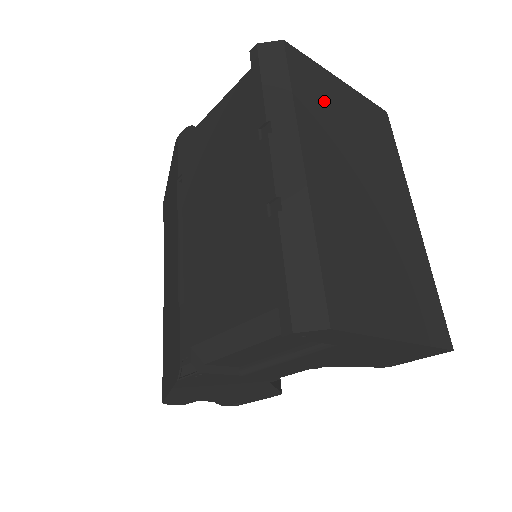
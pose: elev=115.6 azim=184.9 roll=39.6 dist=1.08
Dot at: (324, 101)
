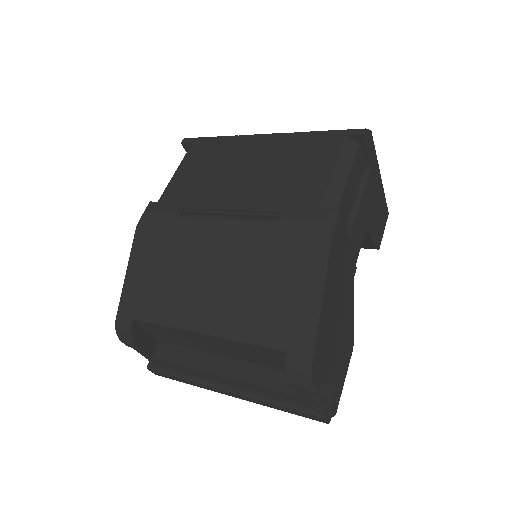
Dot at: occluded
